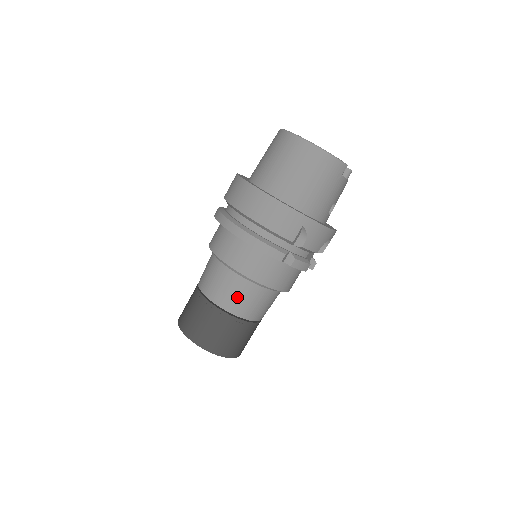
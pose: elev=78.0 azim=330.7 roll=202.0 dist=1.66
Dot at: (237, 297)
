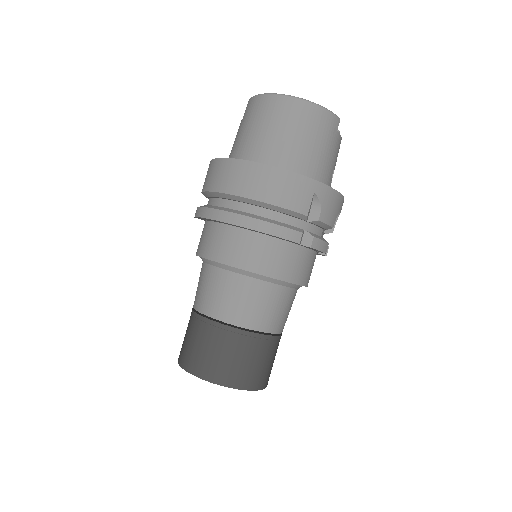
Dot at: (253, 306)
